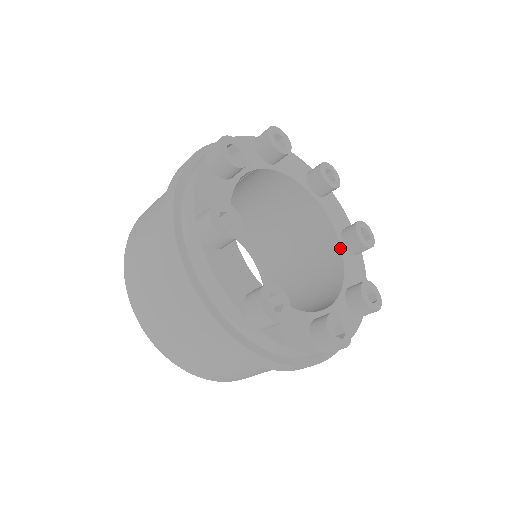
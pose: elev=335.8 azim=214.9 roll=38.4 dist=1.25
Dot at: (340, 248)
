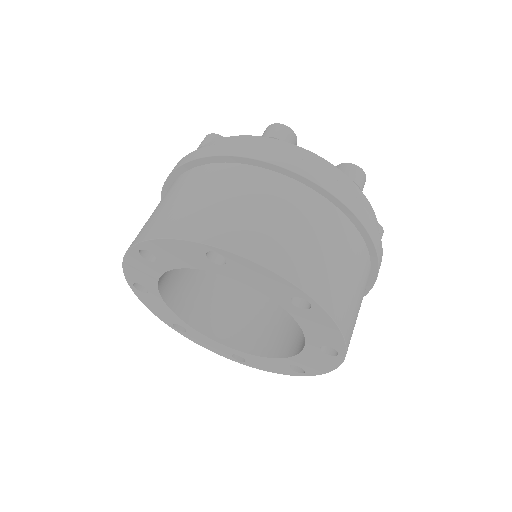
Dot at: occluded
